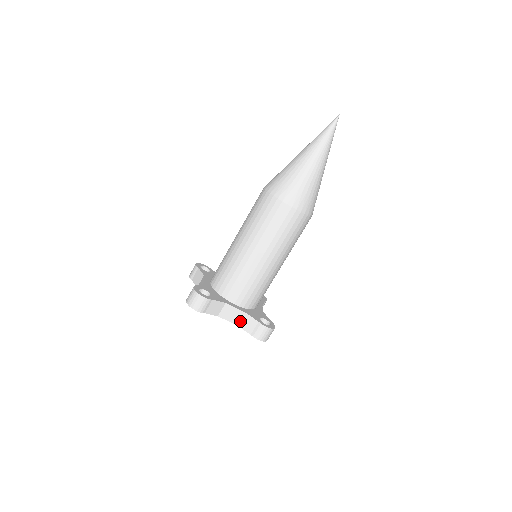
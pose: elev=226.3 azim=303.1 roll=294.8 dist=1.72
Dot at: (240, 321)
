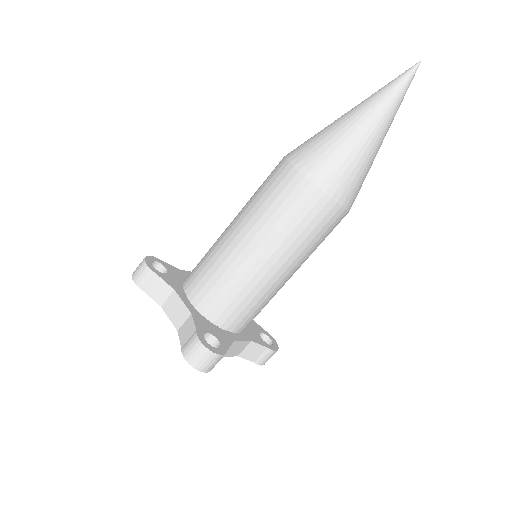
Dot at: (242, 351)
